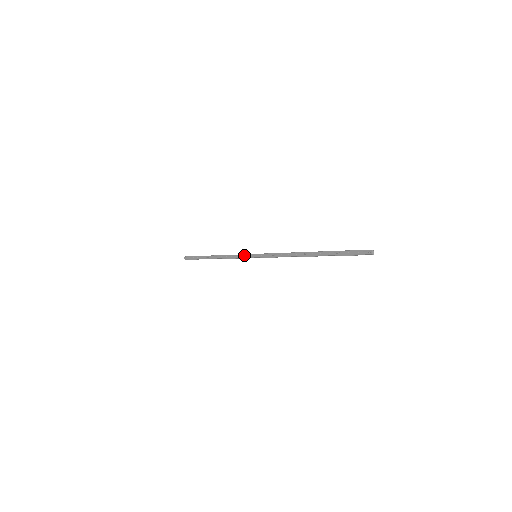
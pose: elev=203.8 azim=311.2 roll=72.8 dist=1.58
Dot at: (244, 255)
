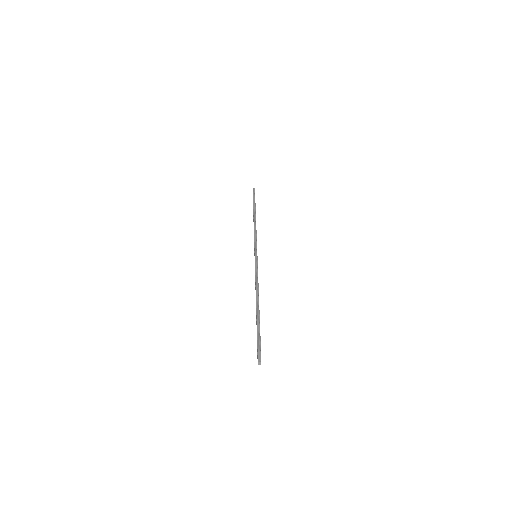
Dot at: (254, 245)
